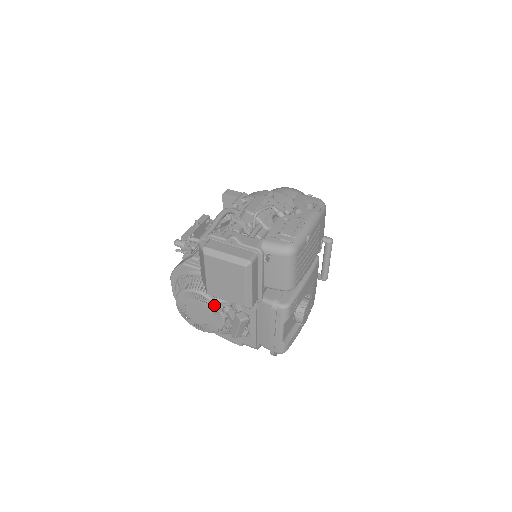
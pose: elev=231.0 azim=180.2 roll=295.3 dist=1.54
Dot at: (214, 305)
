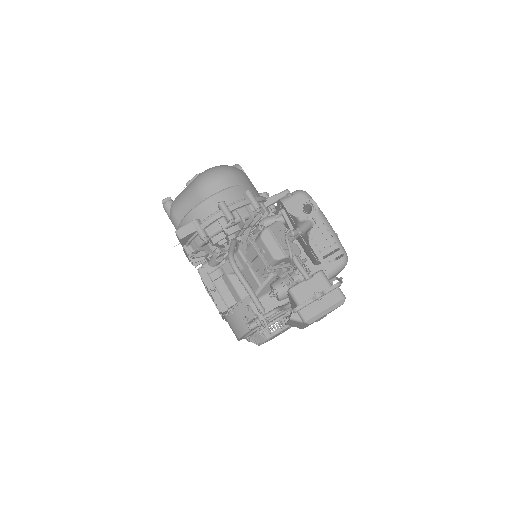
Dot at: occluded
